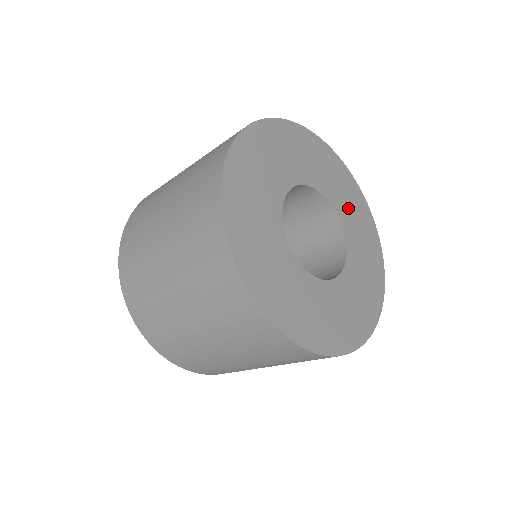
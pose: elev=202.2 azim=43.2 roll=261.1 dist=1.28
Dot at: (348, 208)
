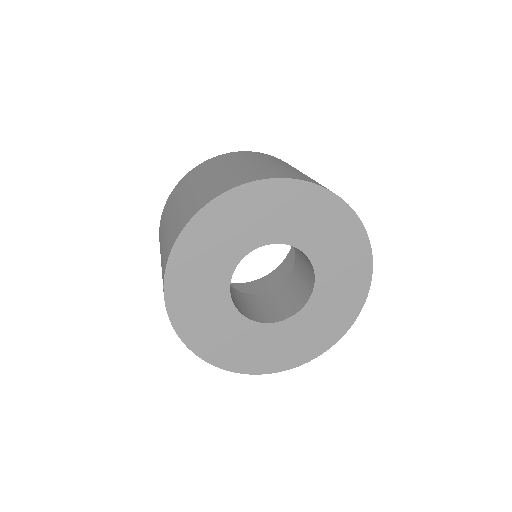
Dot at: (311, 229)
